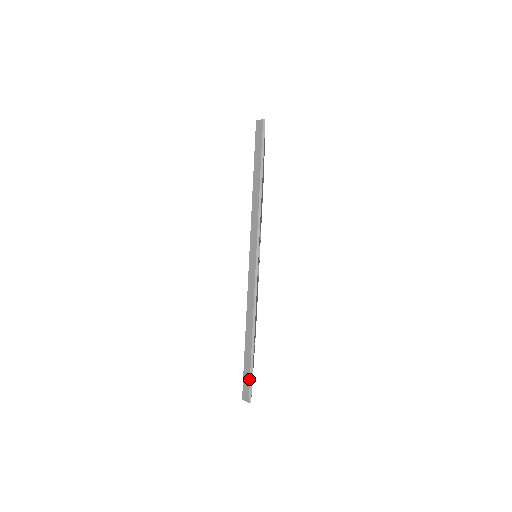
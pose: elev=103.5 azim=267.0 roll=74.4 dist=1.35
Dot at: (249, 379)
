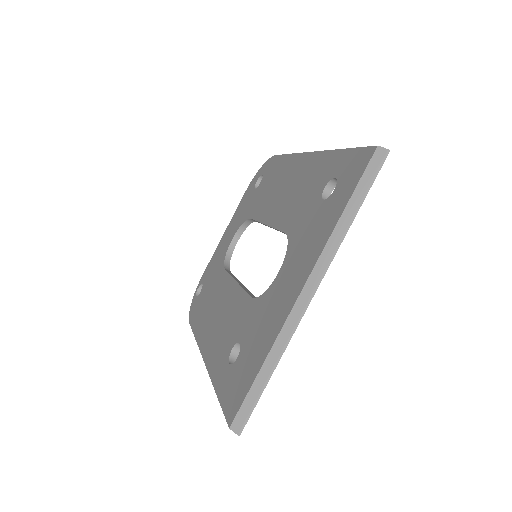
Dot at: (249, 411)
